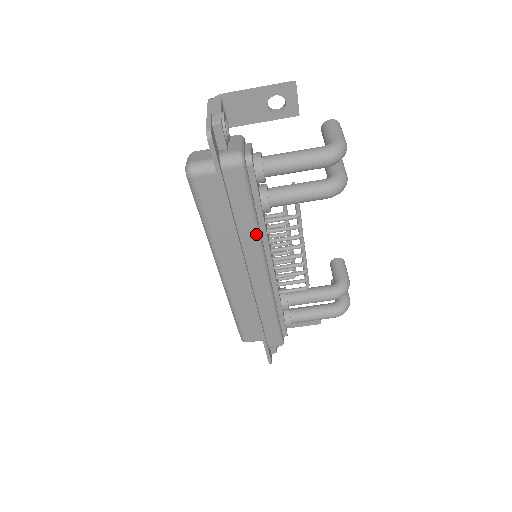
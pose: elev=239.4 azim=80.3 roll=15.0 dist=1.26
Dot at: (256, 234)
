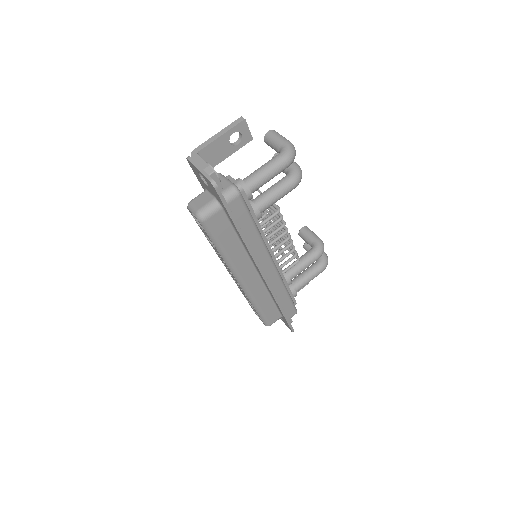
Dot at: (260, 239)
